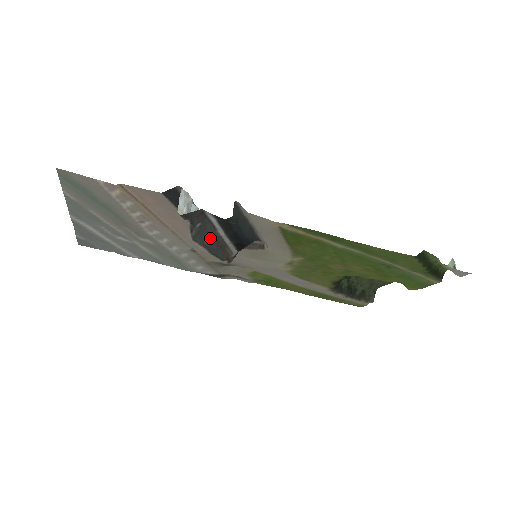
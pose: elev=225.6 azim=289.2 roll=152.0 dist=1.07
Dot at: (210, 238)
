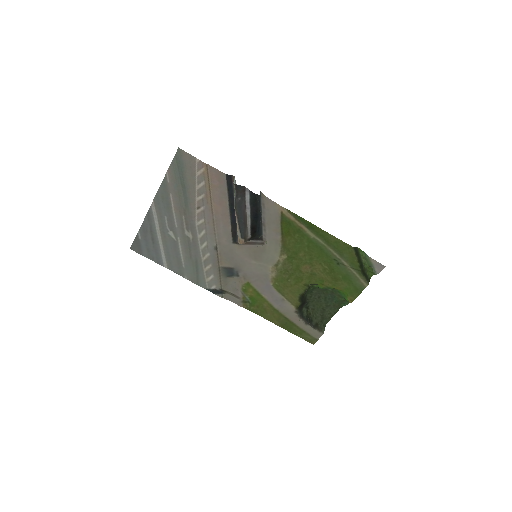
Dot at: (242, 213)
